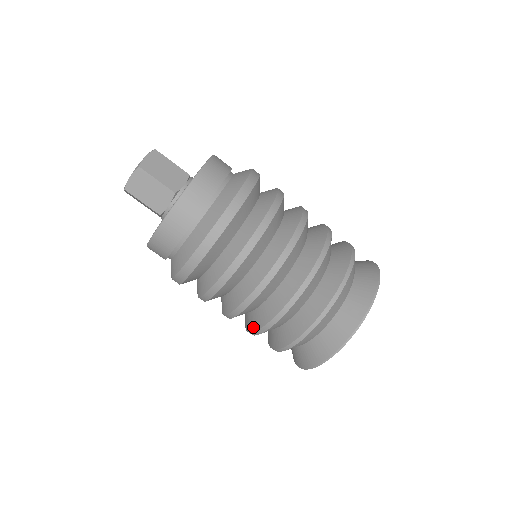
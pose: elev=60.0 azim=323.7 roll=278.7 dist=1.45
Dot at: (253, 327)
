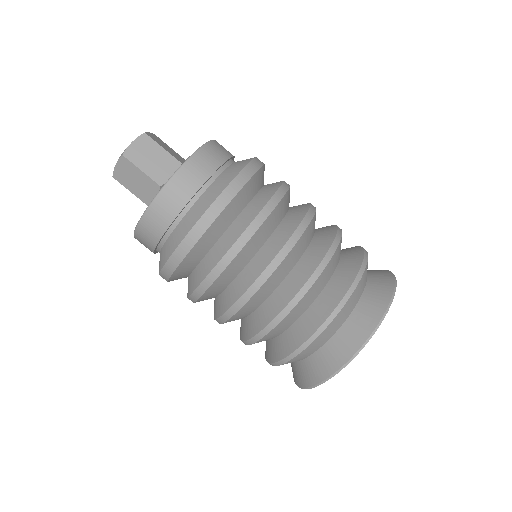
Dot at: (241, 336)
